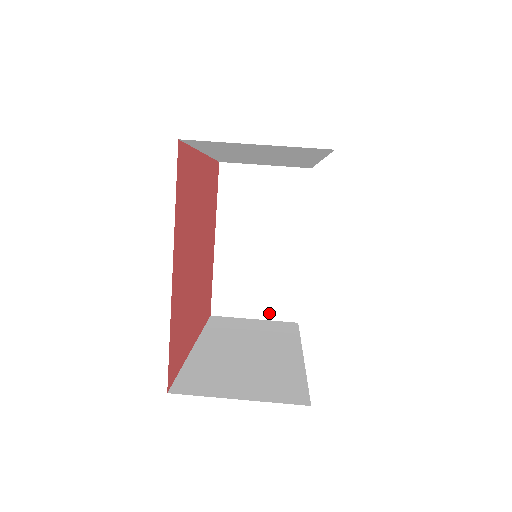
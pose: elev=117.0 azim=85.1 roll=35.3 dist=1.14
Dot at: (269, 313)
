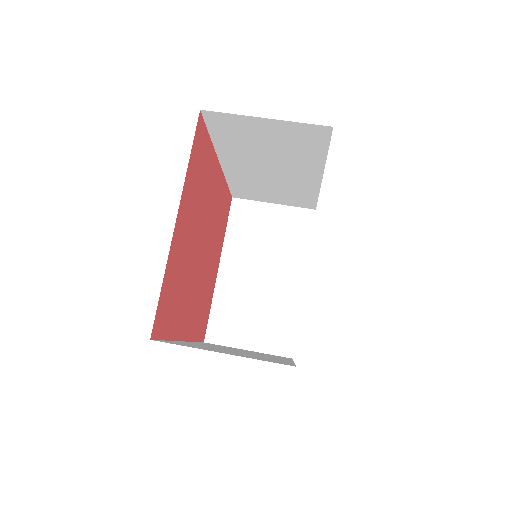
Dot at: (263, 345)
